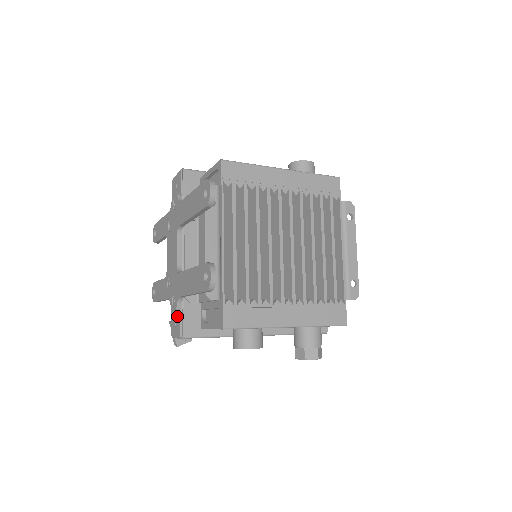
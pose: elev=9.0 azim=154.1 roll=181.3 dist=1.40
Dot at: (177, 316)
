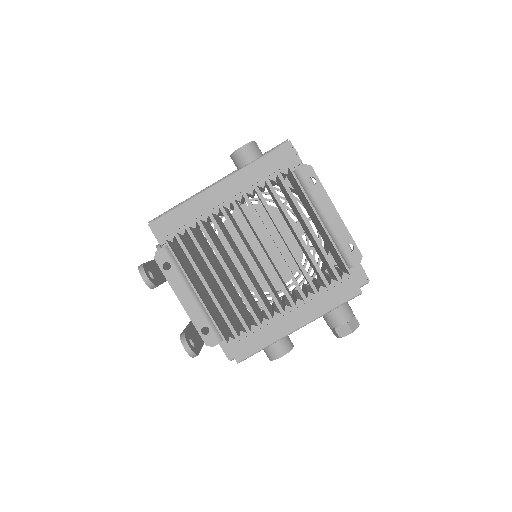
Dot at: occluded
